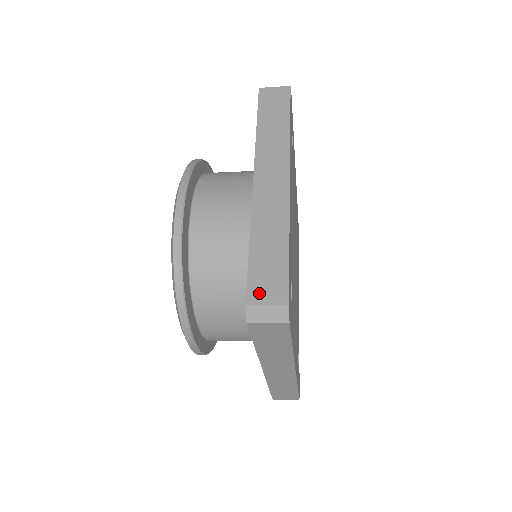
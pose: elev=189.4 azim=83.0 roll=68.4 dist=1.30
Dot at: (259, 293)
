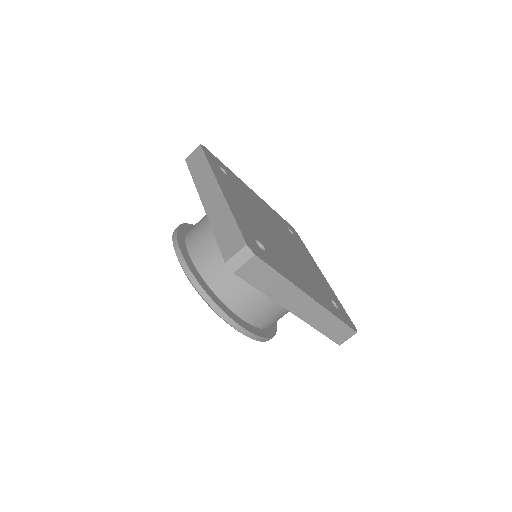
Dot at: (229, 252)
